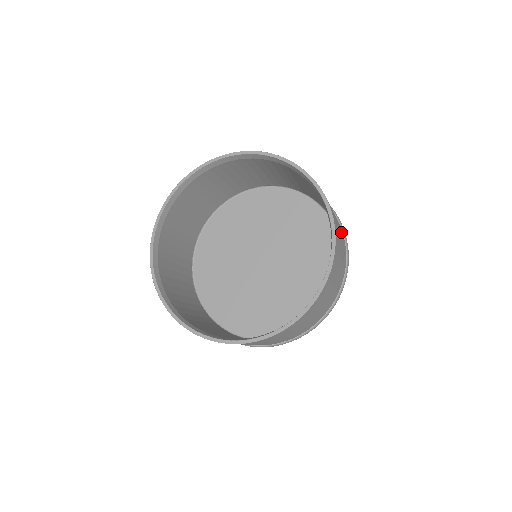
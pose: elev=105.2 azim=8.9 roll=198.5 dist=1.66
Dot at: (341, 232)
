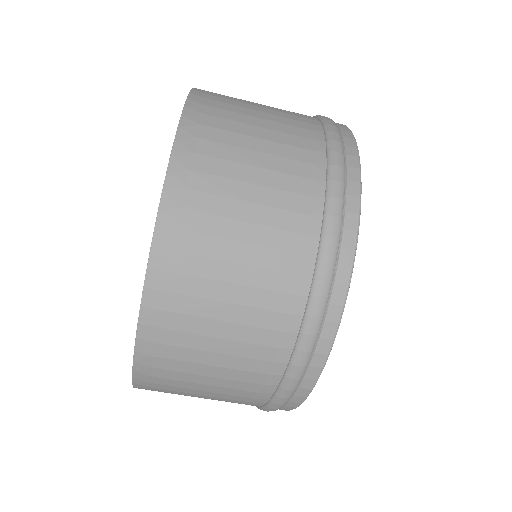
Dot at: occluded
